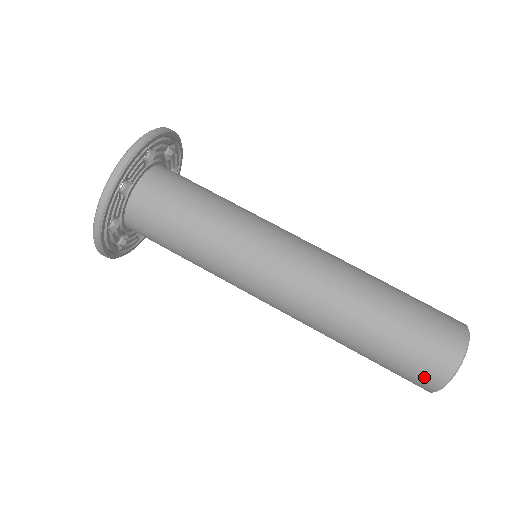
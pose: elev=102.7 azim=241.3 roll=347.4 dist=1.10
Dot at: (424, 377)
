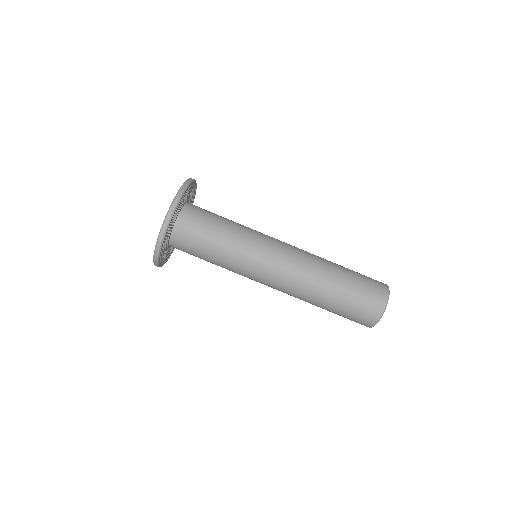
Dot at: (367, 316)
